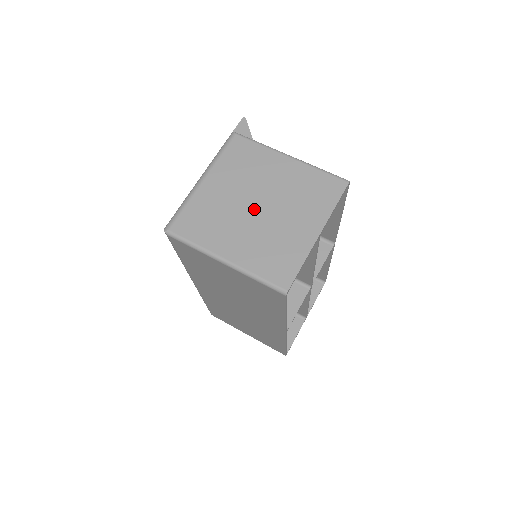
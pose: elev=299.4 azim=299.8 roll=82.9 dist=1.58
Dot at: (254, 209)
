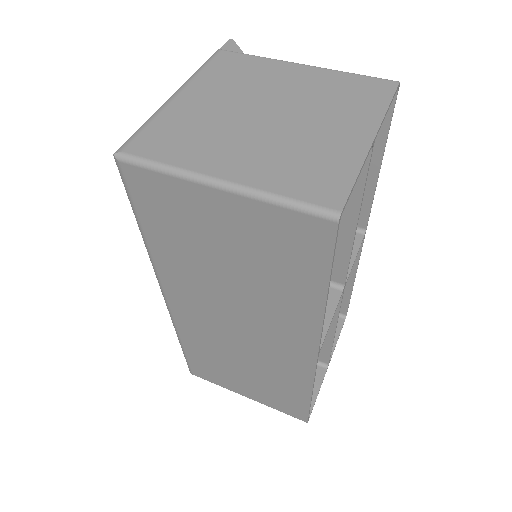
Dot at: (261, 118)
